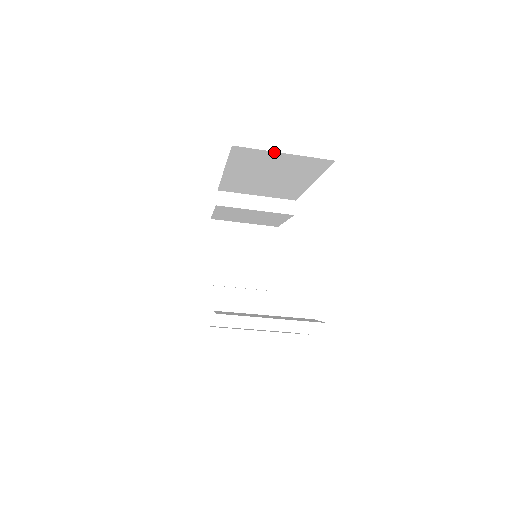
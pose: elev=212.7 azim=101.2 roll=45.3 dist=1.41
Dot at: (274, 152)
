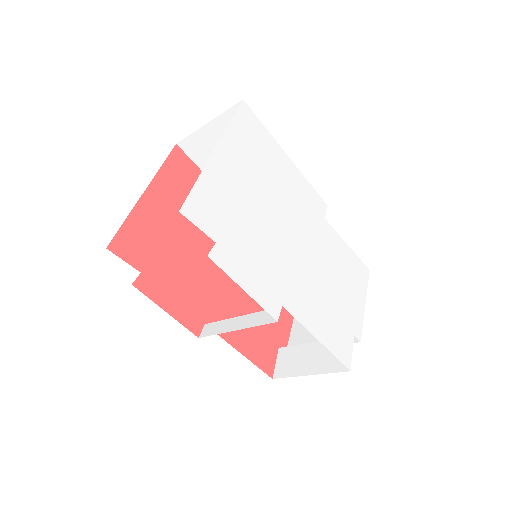
Dot at: (202, 129)
